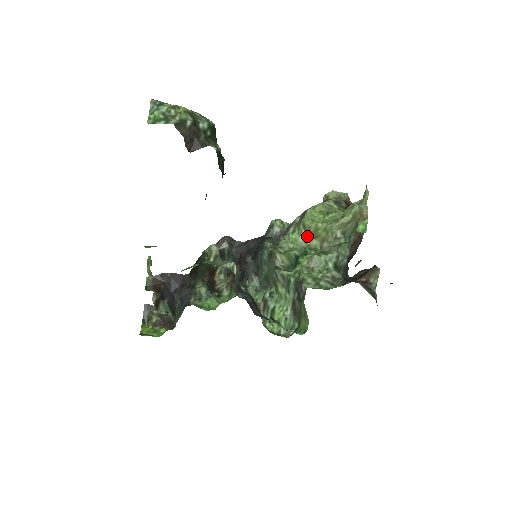
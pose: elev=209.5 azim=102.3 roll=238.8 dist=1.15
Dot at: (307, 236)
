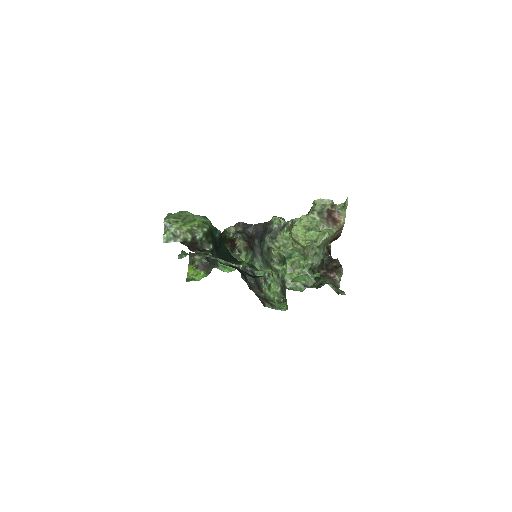
Dot at: (294, 242)
